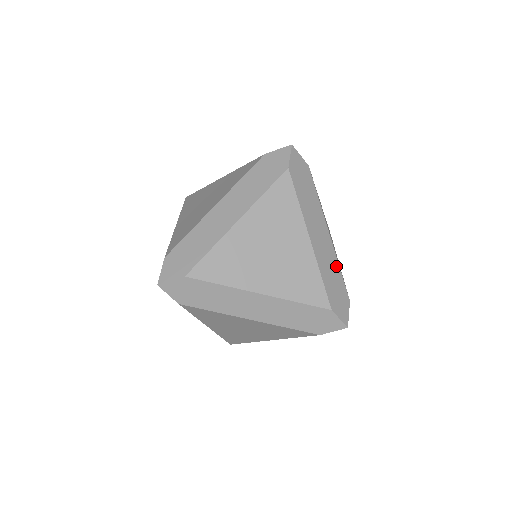
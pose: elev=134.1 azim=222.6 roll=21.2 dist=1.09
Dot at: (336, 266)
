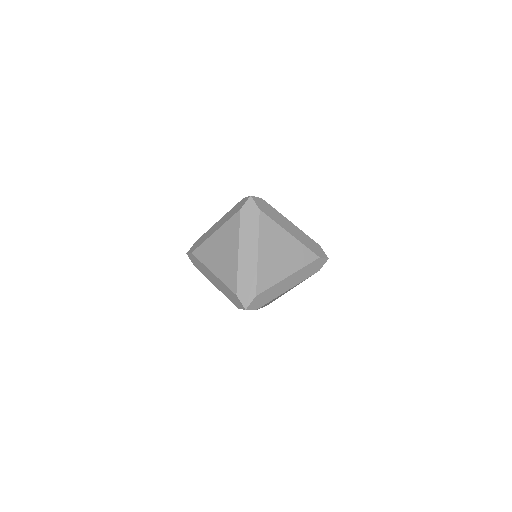
Dot at: (305, 236)
